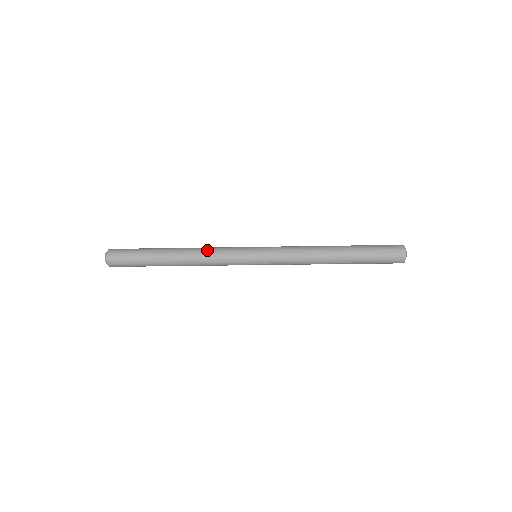
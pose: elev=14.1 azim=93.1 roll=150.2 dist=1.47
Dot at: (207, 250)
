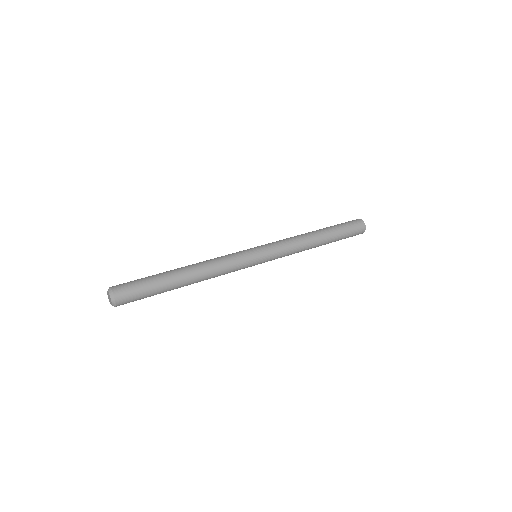
Dot at: (215, 261)
